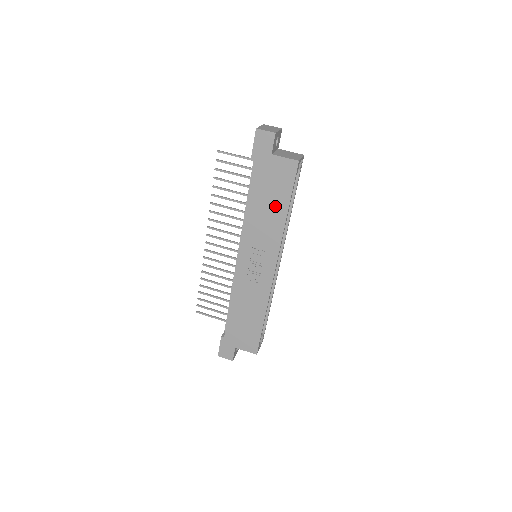
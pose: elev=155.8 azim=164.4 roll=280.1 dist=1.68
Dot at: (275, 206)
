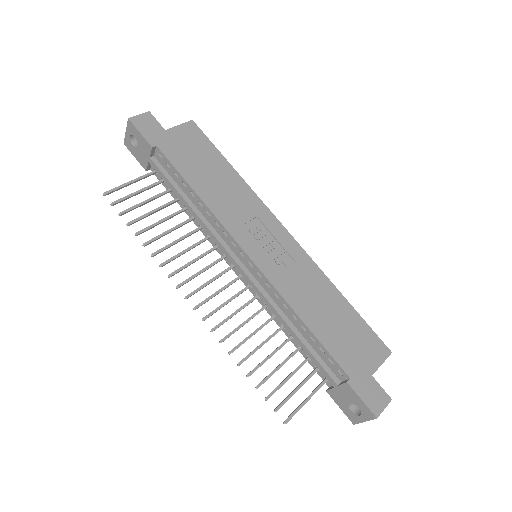
Dot at: (218, 172)
